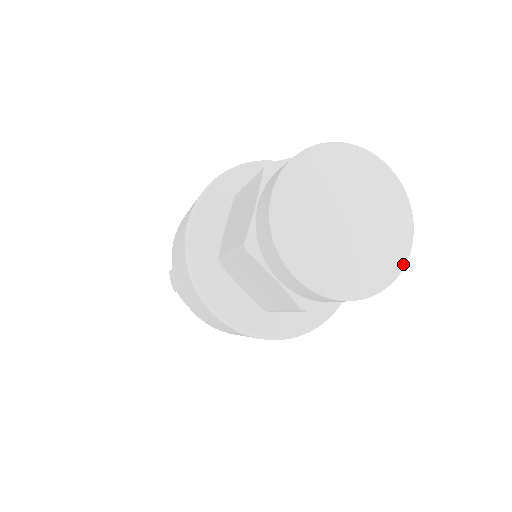
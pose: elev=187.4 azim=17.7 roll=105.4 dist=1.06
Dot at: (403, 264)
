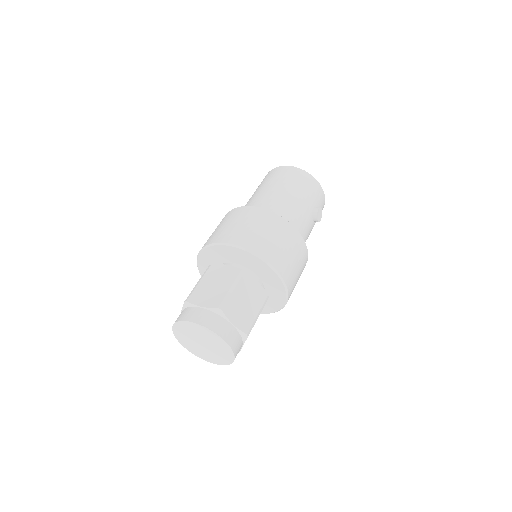
Dot at: (229, 364)
